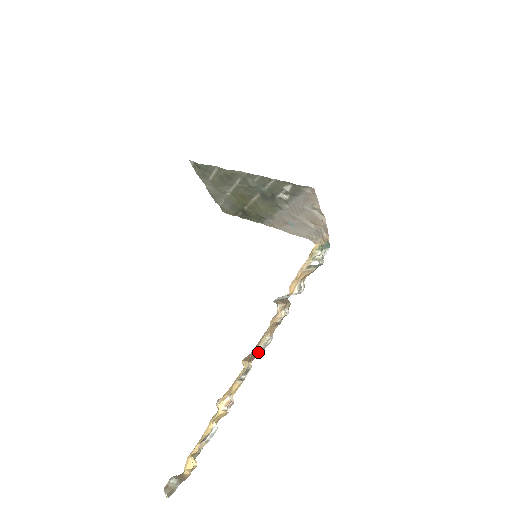
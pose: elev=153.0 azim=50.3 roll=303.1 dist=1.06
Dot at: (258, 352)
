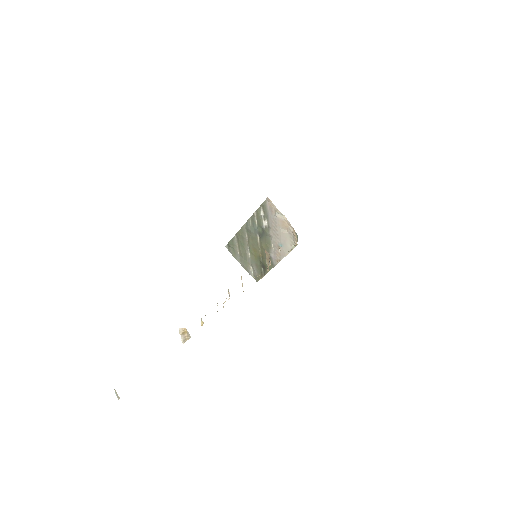
Dot at: occluded
